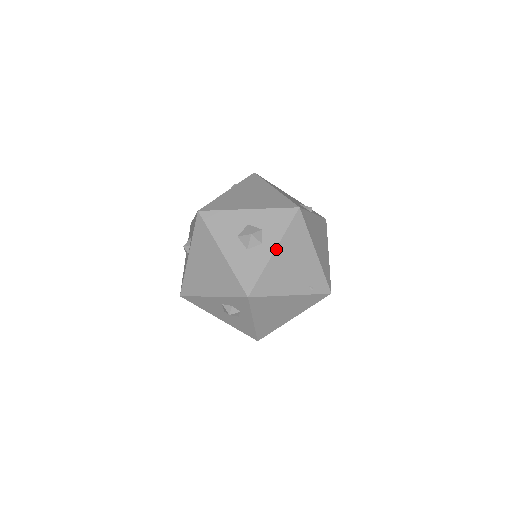
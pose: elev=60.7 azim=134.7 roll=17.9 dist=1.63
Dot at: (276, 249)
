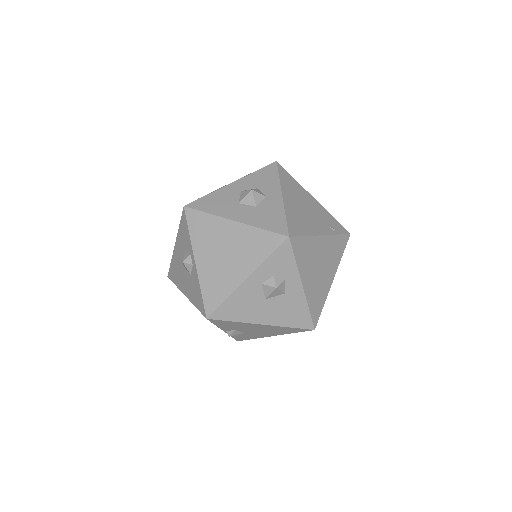
Dot at: (282, 194)
